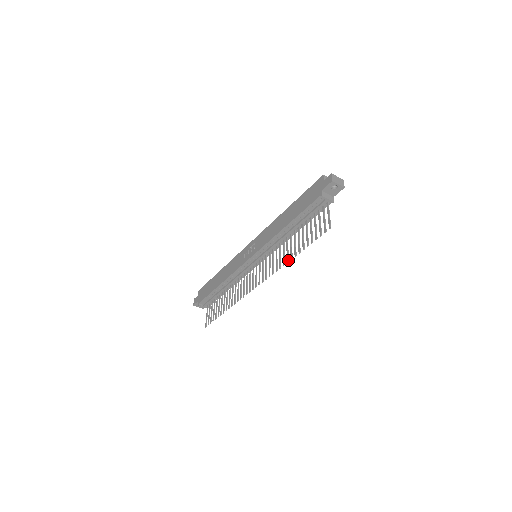
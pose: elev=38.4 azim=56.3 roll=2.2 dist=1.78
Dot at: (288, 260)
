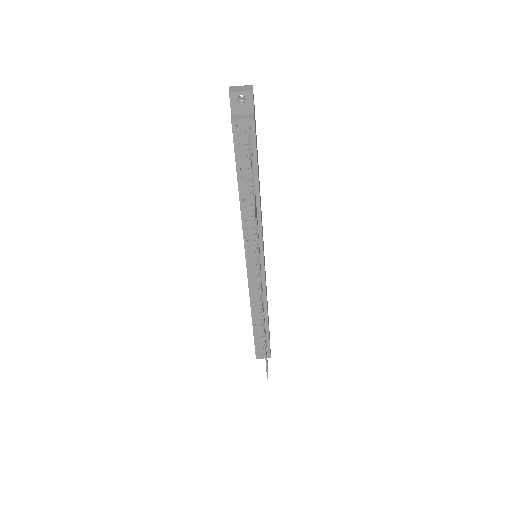
Dot at: (255, 230)
